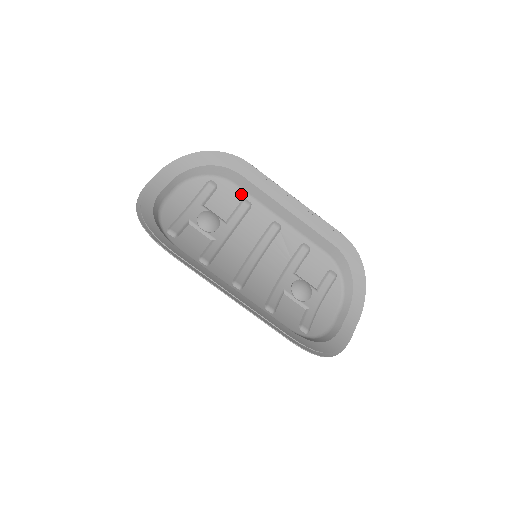
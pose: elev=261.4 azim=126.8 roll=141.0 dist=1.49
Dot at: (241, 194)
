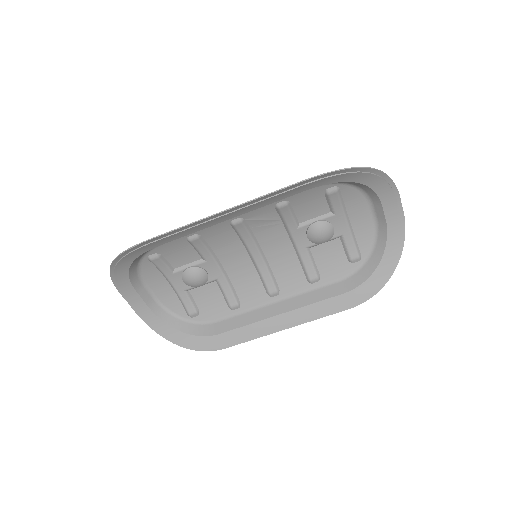
Dot at: (179, 239)
